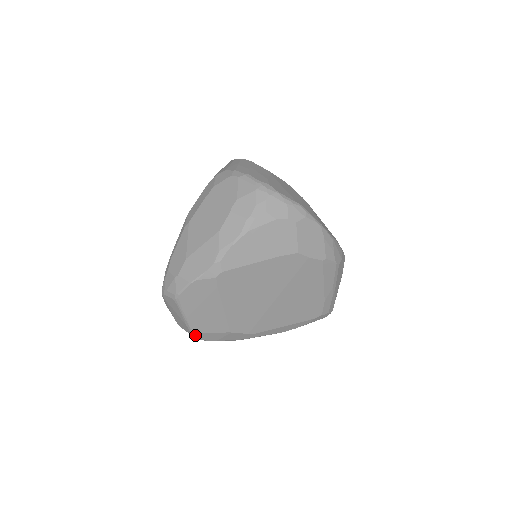
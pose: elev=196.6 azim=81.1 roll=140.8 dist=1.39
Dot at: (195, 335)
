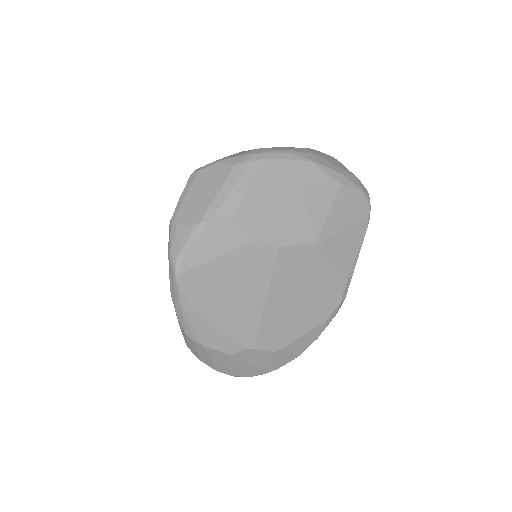
Dot at: occluded
